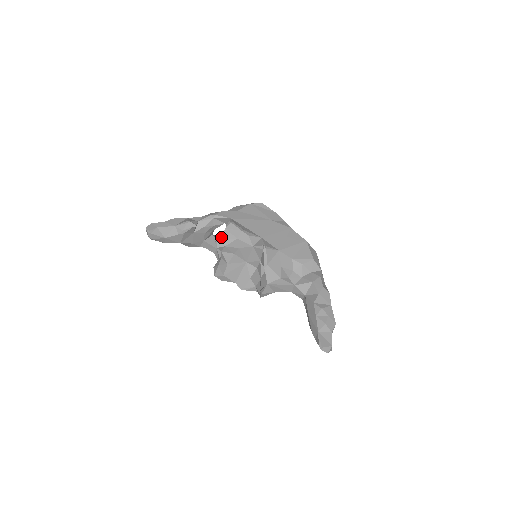
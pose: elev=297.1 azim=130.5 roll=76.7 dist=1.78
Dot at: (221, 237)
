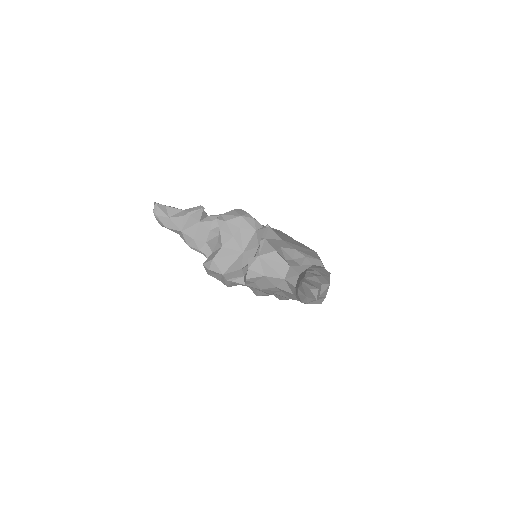
Dot at: (225, 214)
